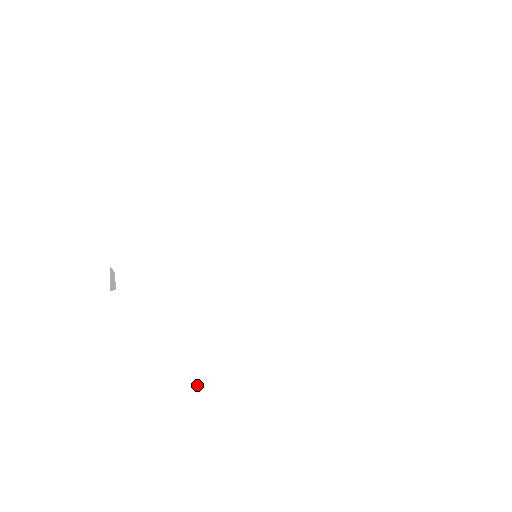
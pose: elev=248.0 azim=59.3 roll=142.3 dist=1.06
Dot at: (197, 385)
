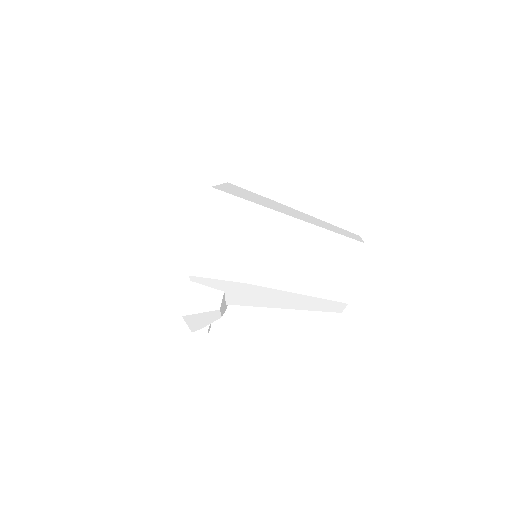
Dot at: occluded
